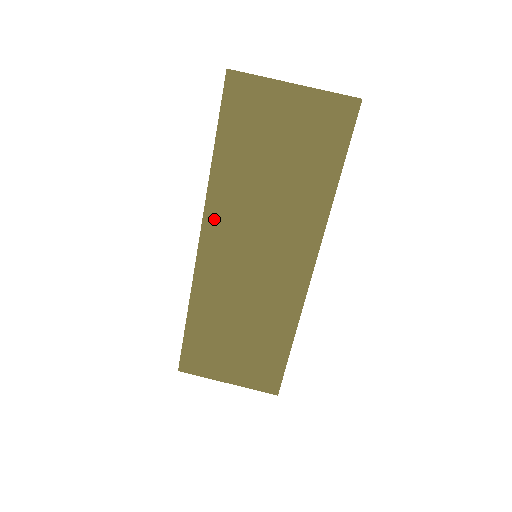
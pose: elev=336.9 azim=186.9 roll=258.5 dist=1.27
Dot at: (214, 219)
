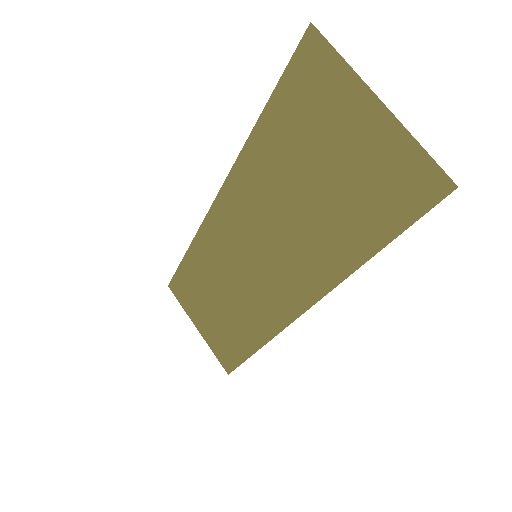
Dot at: (234, 190)
